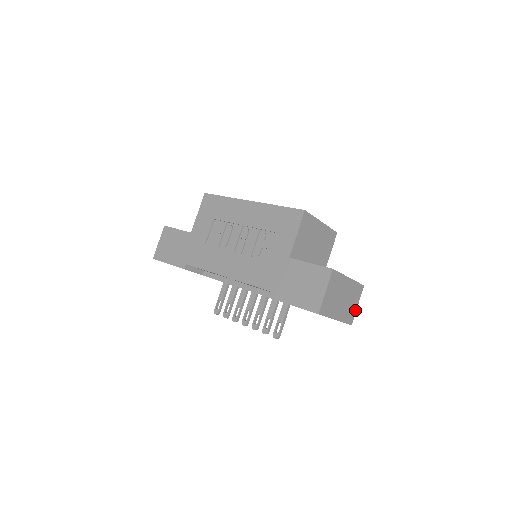
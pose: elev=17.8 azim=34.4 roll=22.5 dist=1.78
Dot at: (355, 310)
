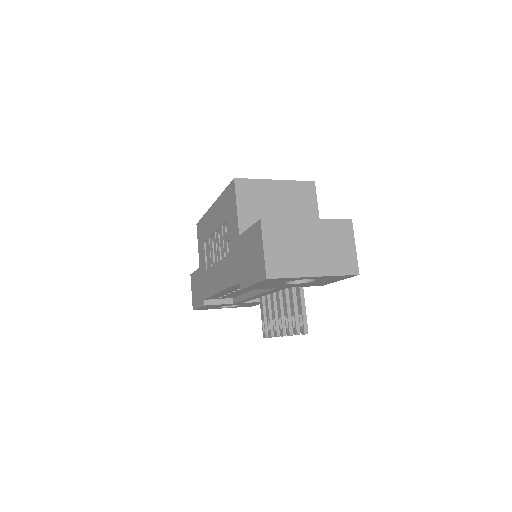
Dot at: (354, 254)
